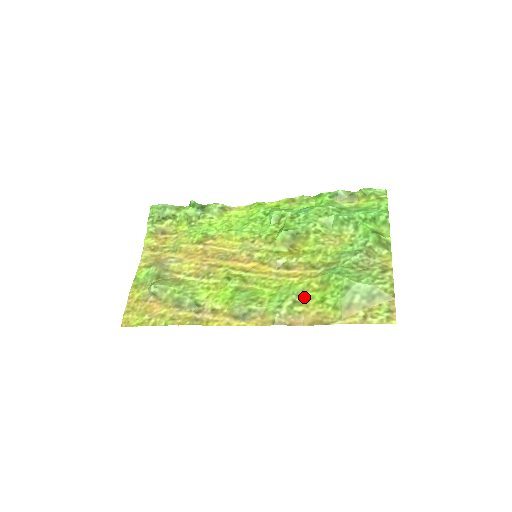
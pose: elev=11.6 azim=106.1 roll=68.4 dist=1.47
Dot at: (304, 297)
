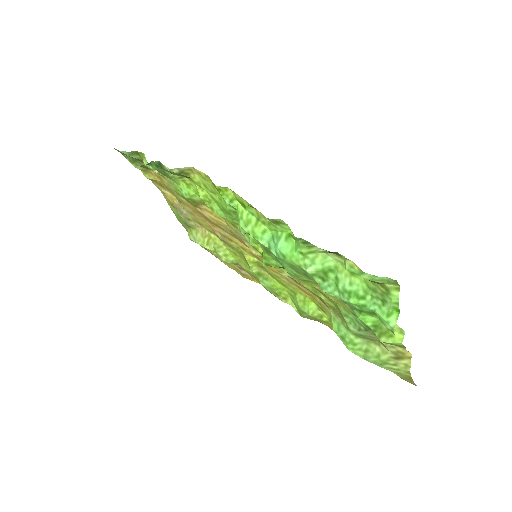
Dot at: (321, 319)
